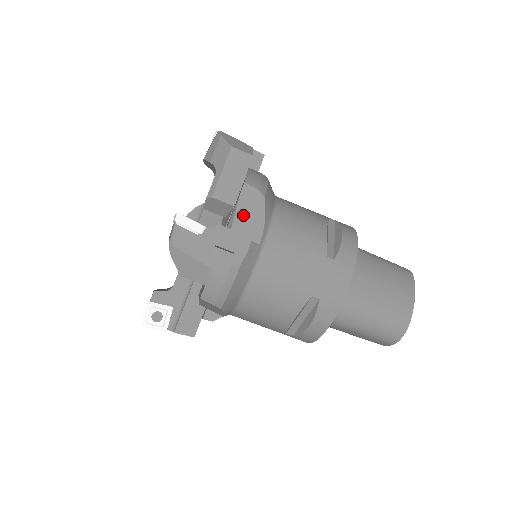
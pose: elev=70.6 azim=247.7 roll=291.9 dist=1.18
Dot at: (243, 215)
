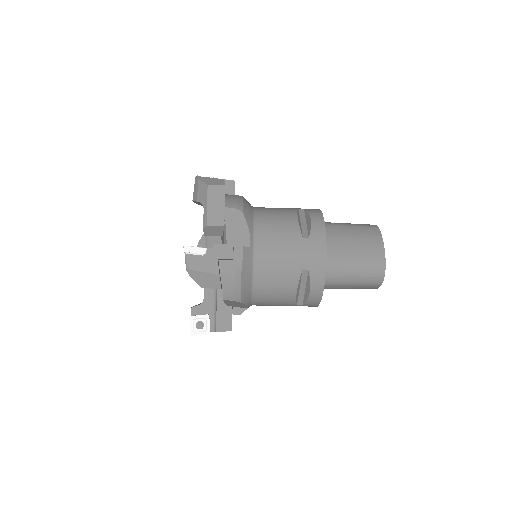
Dot at: (232, 230)
